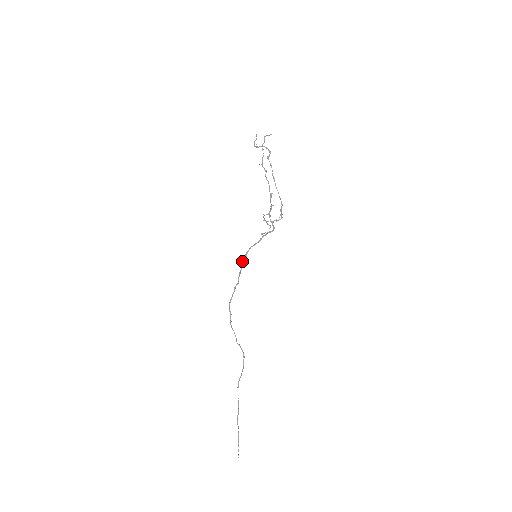
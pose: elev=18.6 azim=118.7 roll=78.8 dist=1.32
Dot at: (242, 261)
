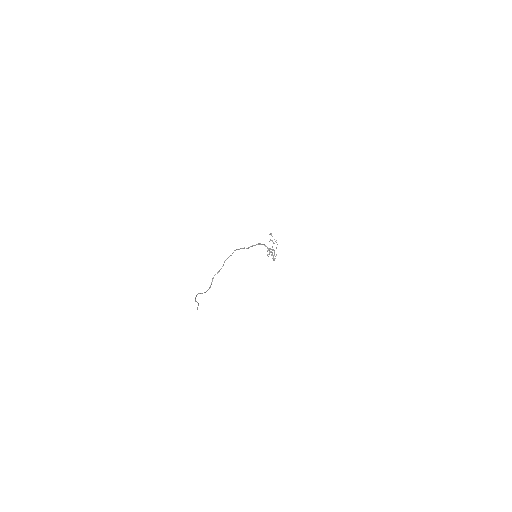
Dot at: (258, 243)
